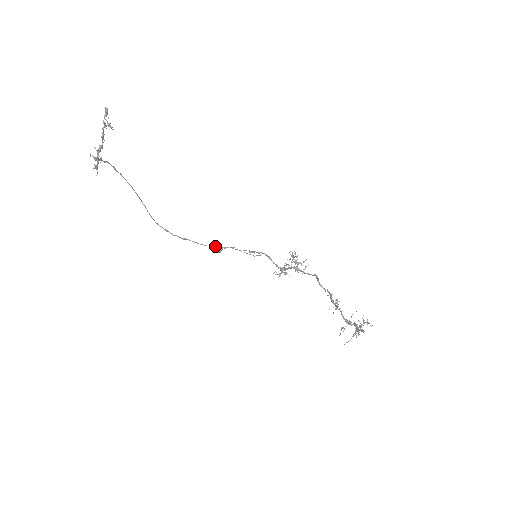
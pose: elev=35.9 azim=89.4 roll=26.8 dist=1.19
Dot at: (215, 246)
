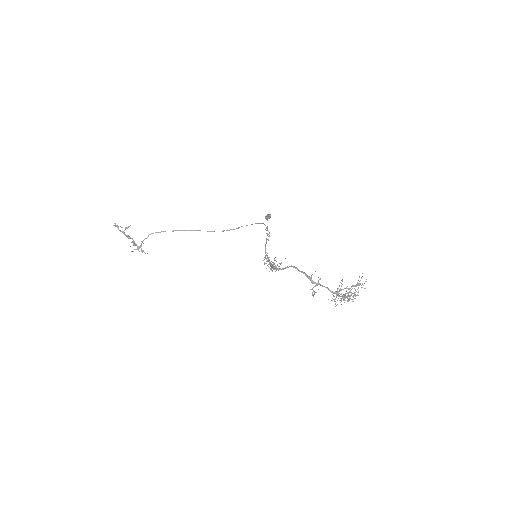
Dot at: (258, 223)
